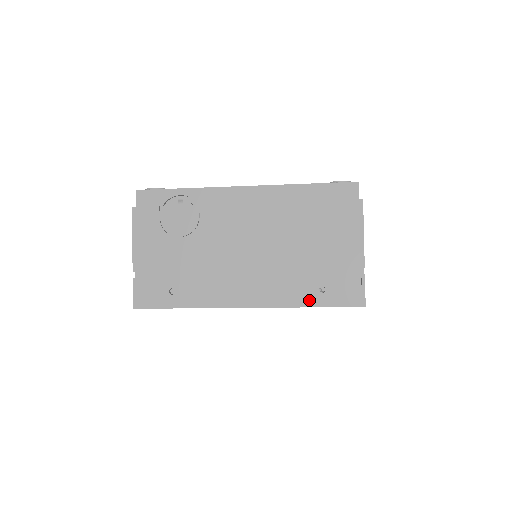
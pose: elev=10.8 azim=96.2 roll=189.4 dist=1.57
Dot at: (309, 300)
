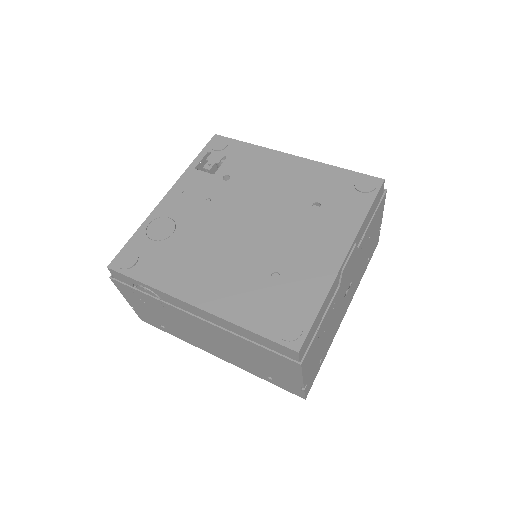
Dot at: (262, 377)
